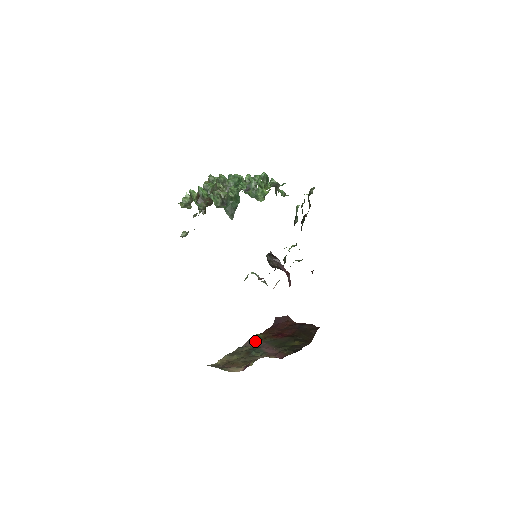
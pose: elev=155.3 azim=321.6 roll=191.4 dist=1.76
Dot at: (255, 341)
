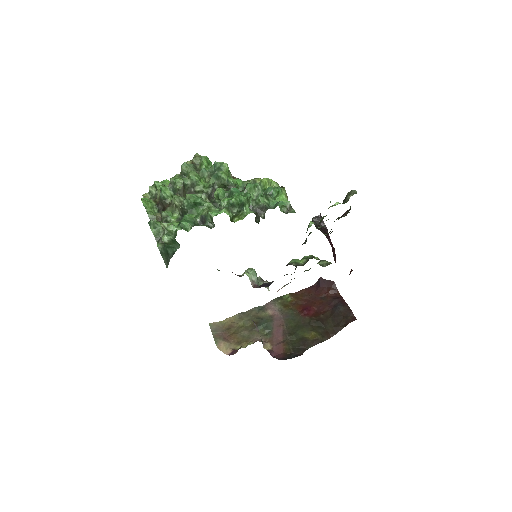
Dot at: (277, 305)
